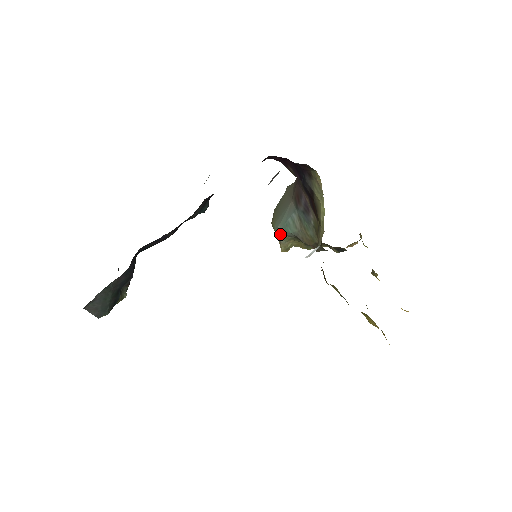
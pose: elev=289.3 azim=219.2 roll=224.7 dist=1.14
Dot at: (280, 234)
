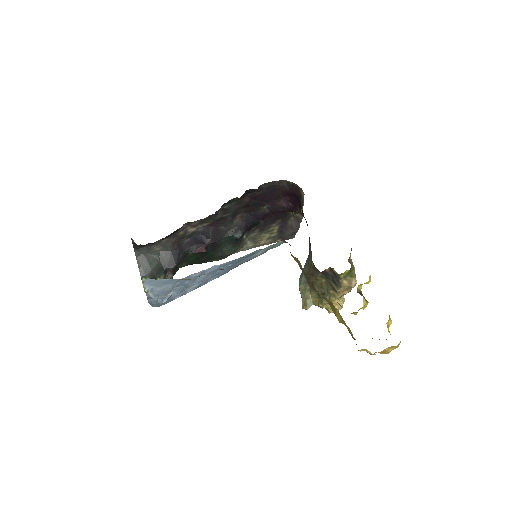
Dot at: (299, 285)
